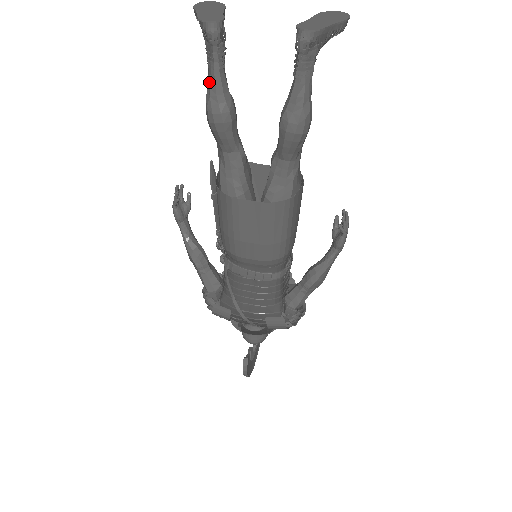
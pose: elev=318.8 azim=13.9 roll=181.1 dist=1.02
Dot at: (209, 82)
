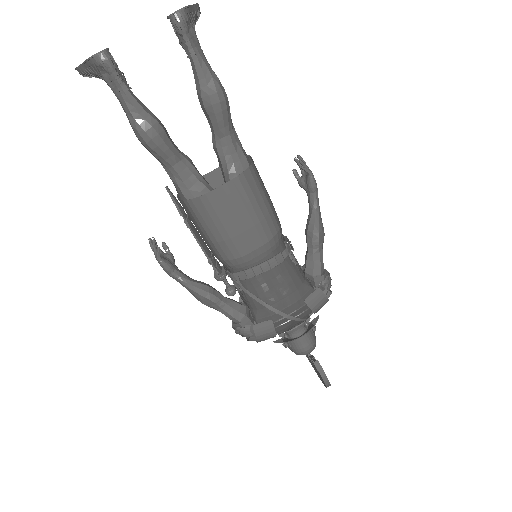
Dot at: (126, 108)
